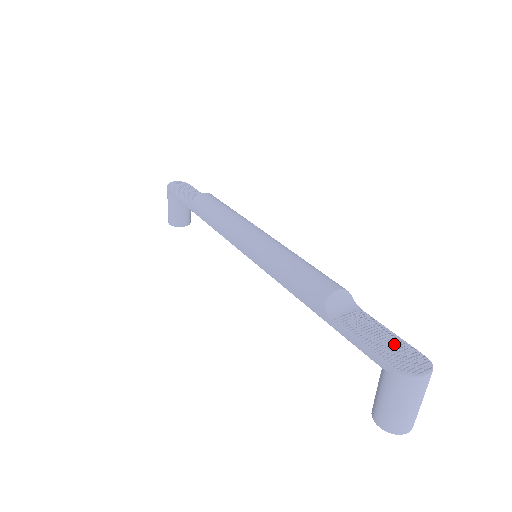
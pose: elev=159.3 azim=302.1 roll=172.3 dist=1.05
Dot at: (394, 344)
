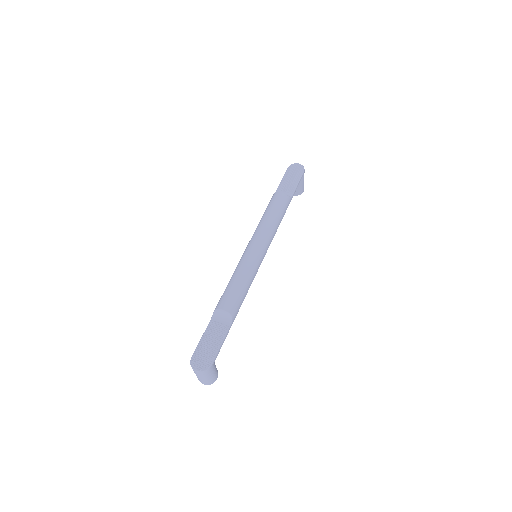
Dot at: (208, 350)
